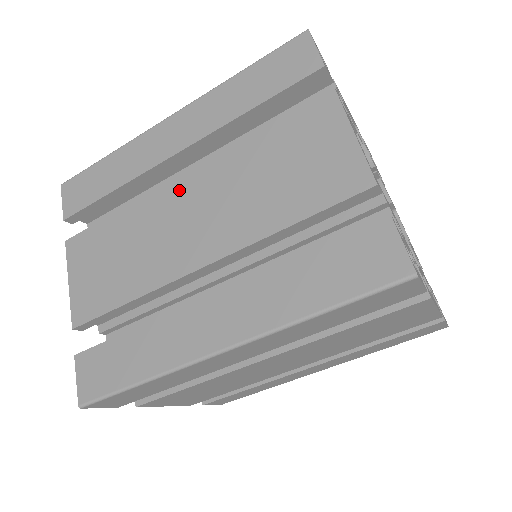
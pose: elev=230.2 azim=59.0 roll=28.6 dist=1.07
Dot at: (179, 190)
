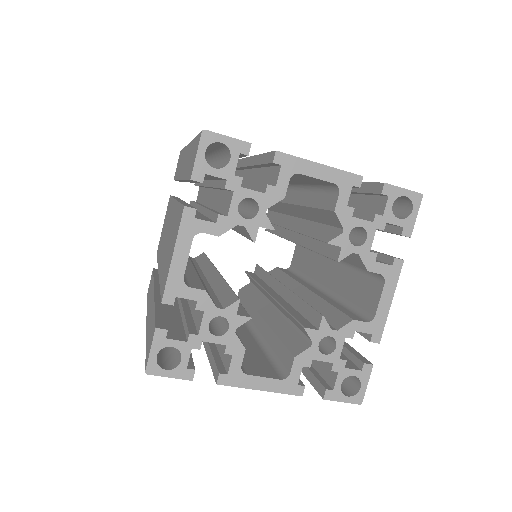
Dot at: occluded
